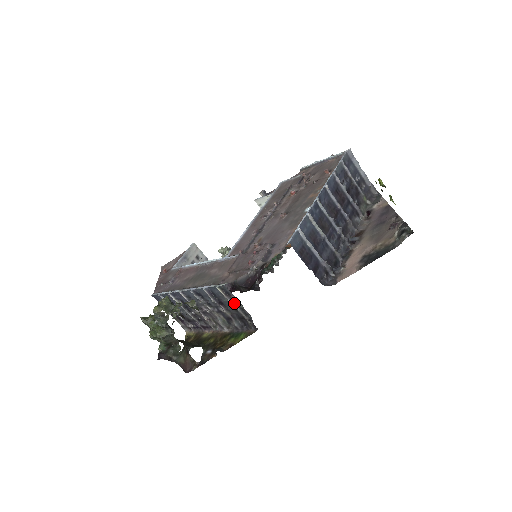
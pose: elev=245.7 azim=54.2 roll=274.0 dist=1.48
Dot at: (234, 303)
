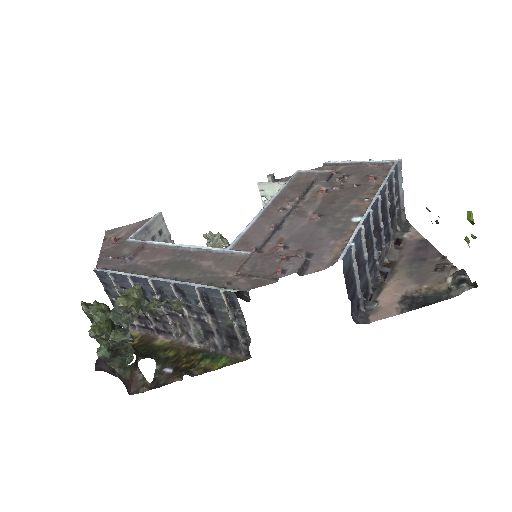
Dot at: (235, 317)
